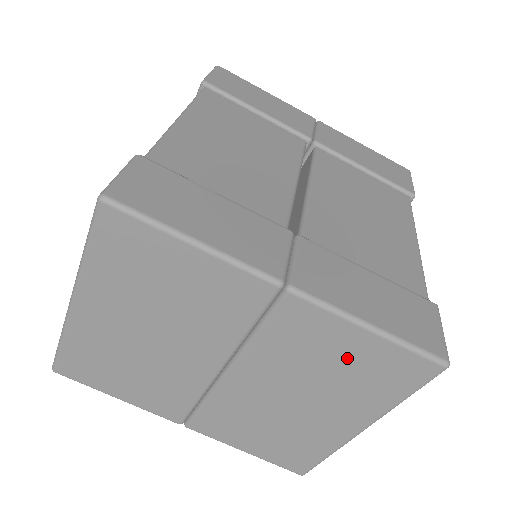
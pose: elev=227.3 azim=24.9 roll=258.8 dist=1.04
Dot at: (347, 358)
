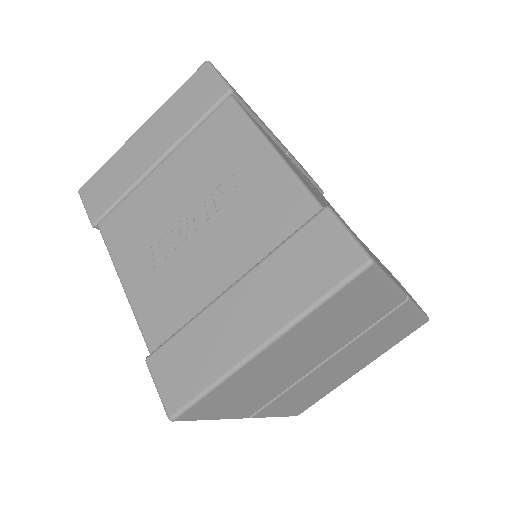
Dot at: (396, 330)
